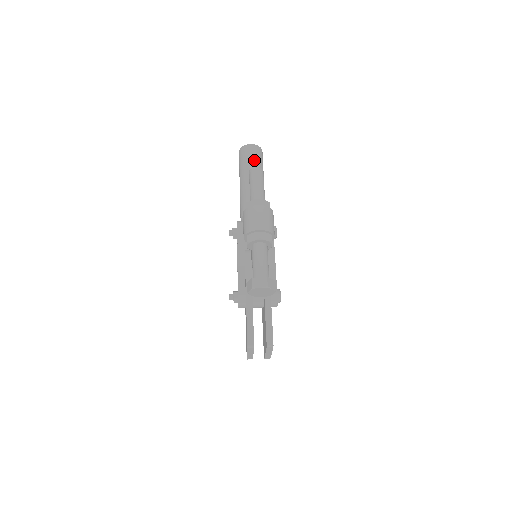
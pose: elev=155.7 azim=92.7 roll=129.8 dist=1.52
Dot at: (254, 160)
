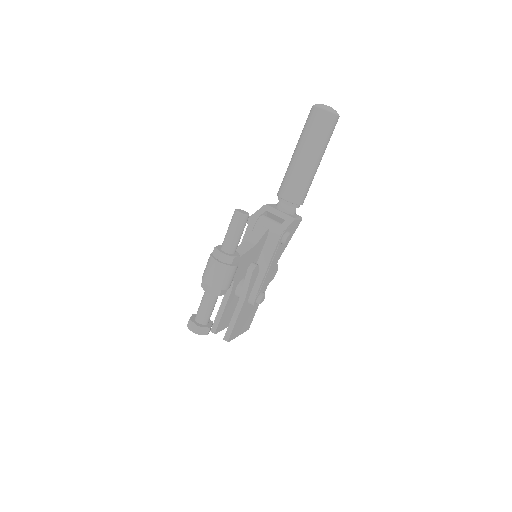
Dot at: (314, 134)
